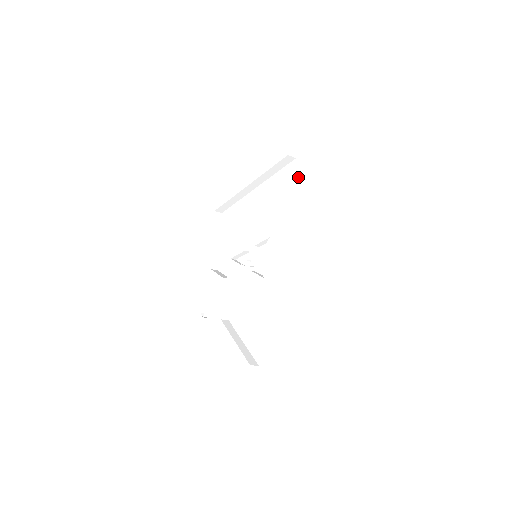
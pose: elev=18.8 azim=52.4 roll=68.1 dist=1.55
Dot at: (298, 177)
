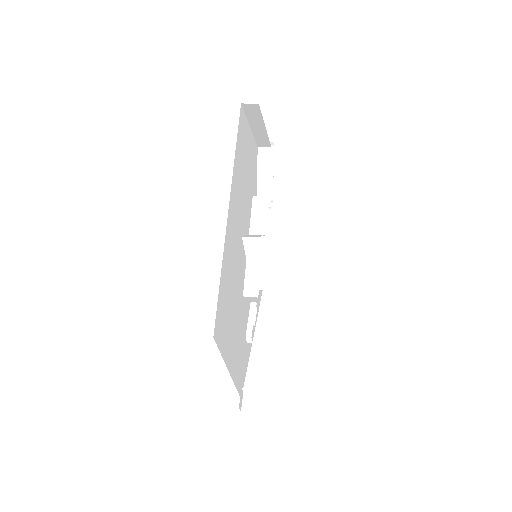
Dot at: occluded
